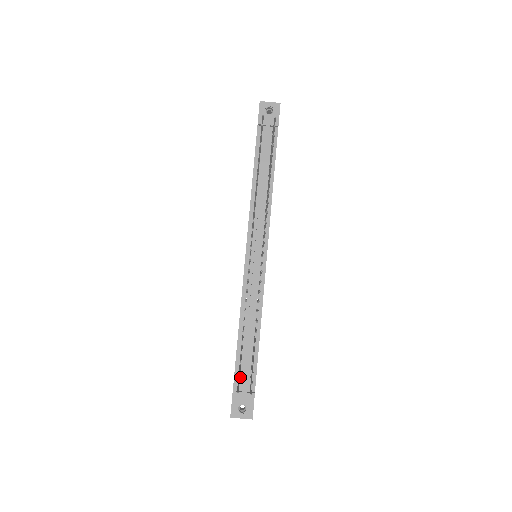
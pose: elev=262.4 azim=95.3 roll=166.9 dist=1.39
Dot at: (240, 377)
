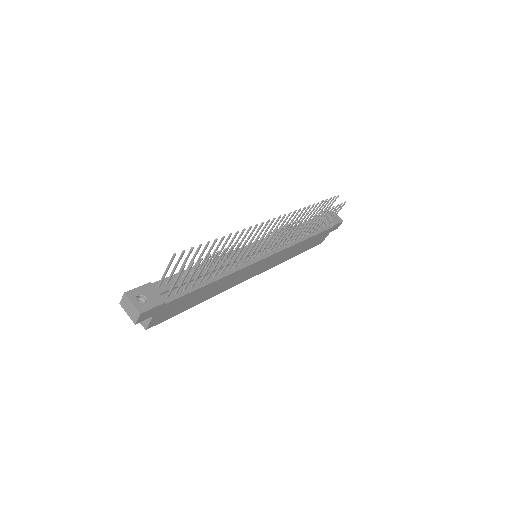
Dot at: (166, 284)
